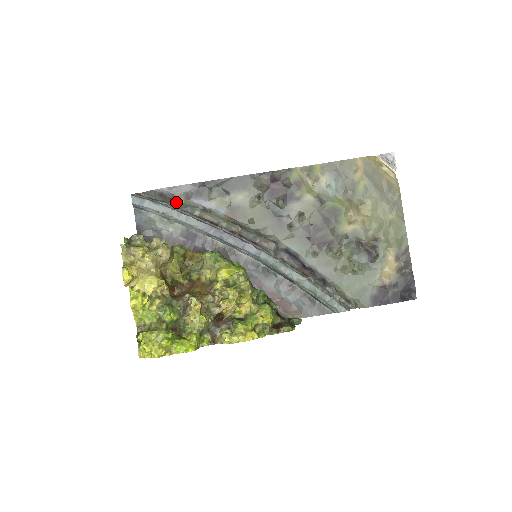
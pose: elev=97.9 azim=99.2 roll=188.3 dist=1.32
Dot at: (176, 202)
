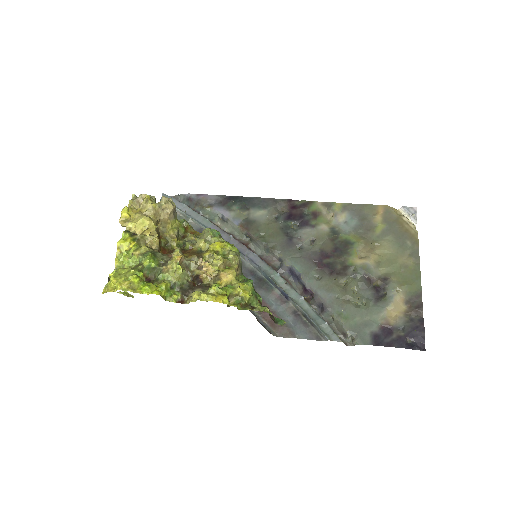
Dot at: (199, 208)
